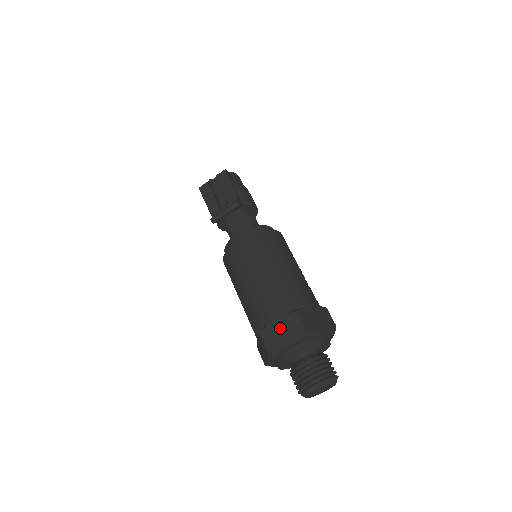
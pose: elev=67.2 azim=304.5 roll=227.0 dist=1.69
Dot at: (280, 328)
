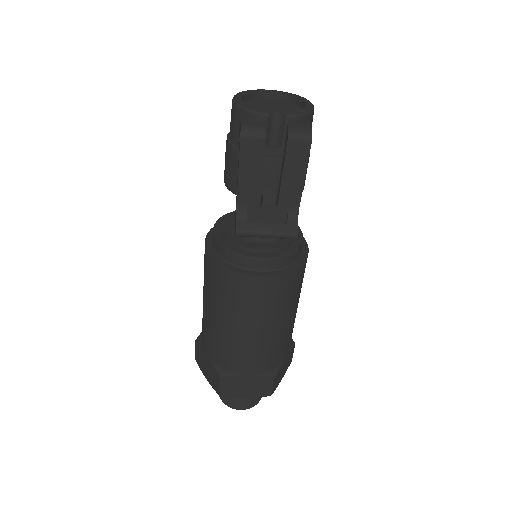
Dot at: (246, 384)
